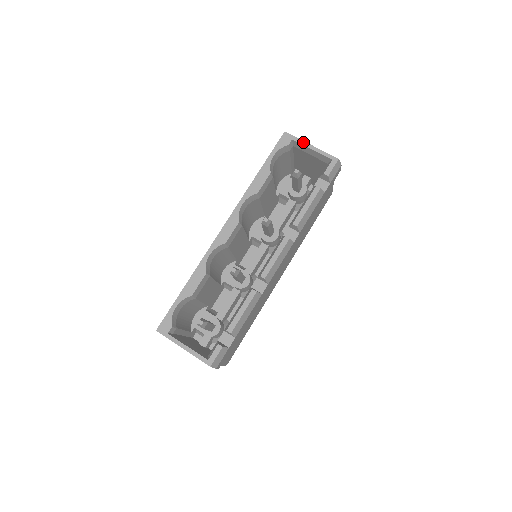
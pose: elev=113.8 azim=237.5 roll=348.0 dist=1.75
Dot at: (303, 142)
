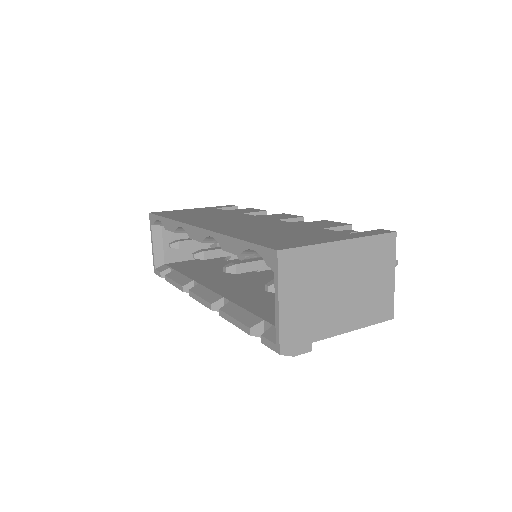
Dot at: (277, 289)
